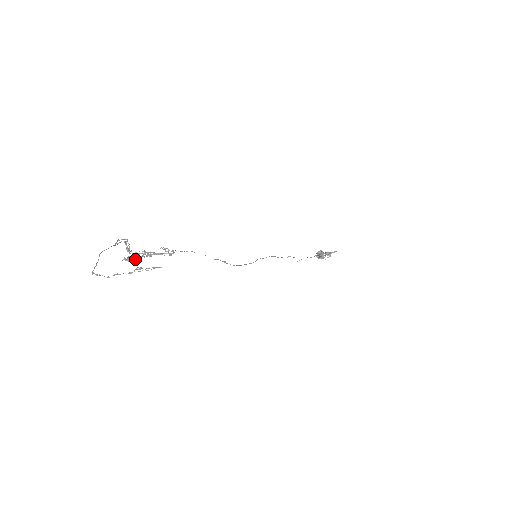
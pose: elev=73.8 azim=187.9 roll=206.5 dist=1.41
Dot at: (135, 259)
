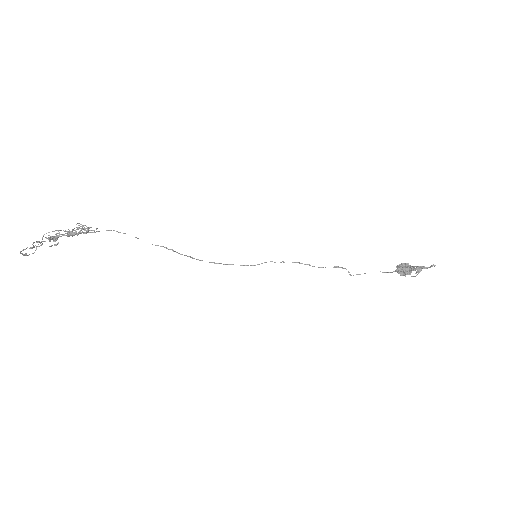
Dot at: (56, 238)
